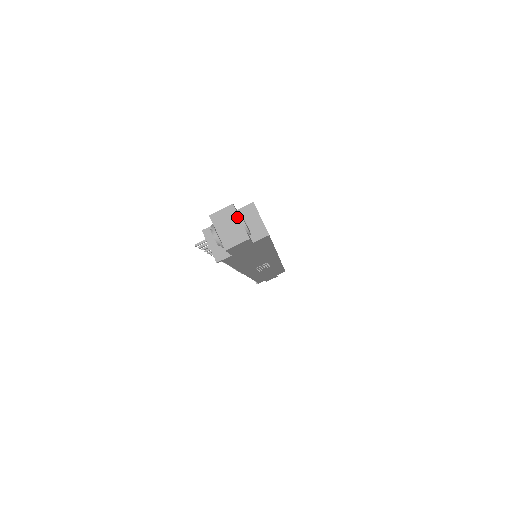
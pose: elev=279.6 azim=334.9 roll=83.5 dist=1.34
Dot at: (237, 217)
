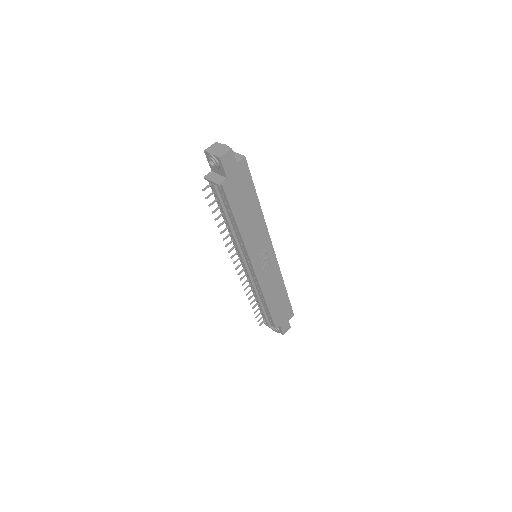
Dot at: (221, 145)
